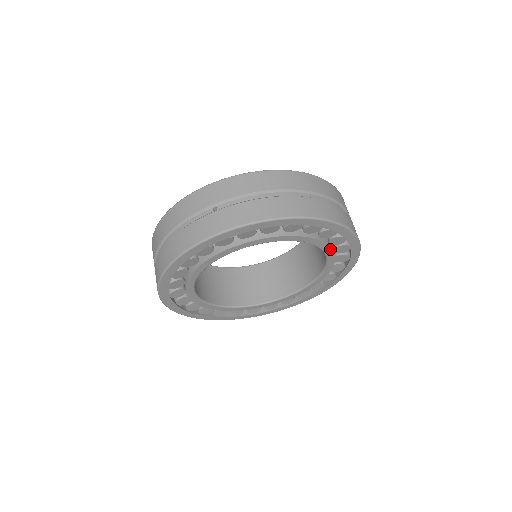
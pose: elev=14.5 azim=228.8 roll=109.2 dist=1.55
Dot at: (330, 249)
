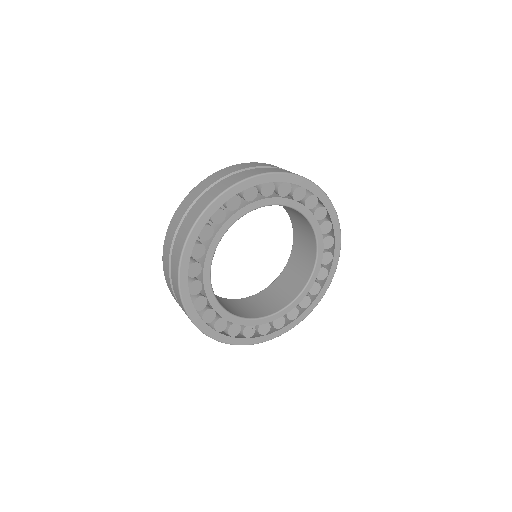
Dot at: (299, 204)
